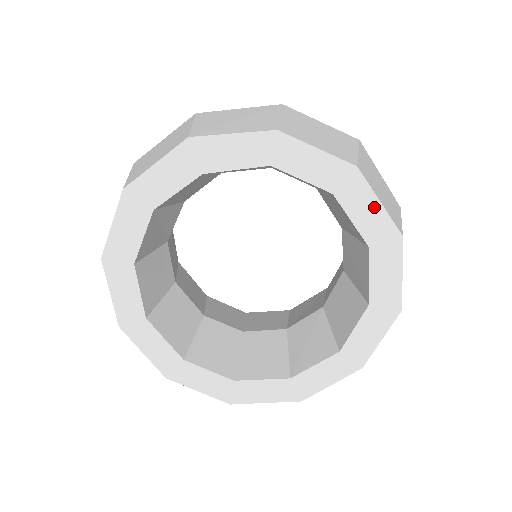
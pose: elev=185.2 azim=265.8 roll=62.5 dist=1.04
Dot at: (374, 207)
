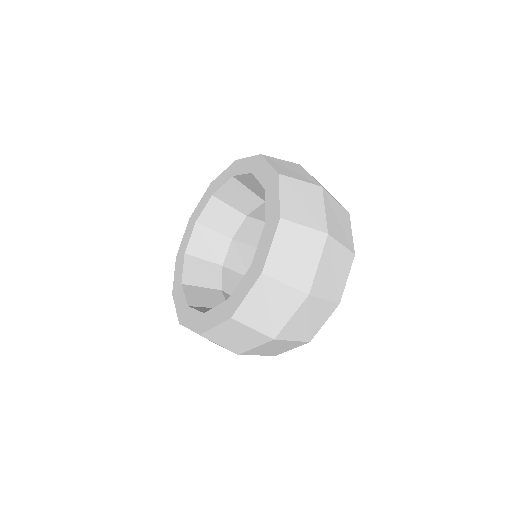
Dot at: (267, 168)
